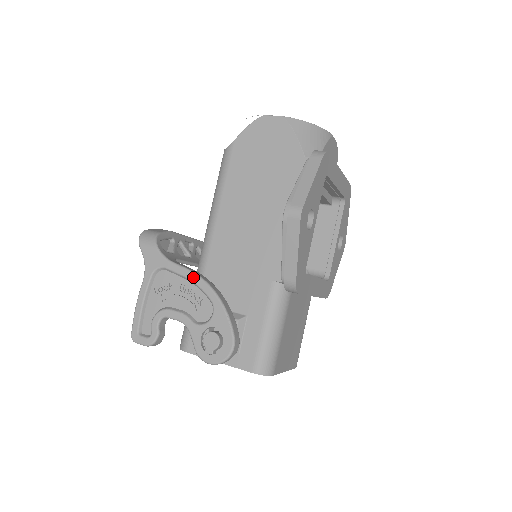
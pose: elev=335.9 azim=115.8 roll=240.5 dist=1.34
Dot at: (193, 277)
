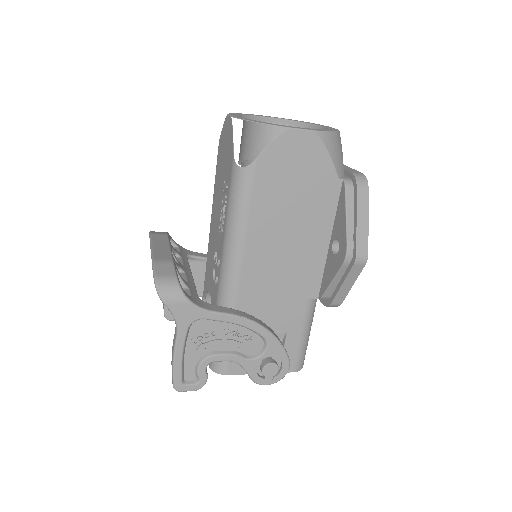
Dot at: (241, 321)
